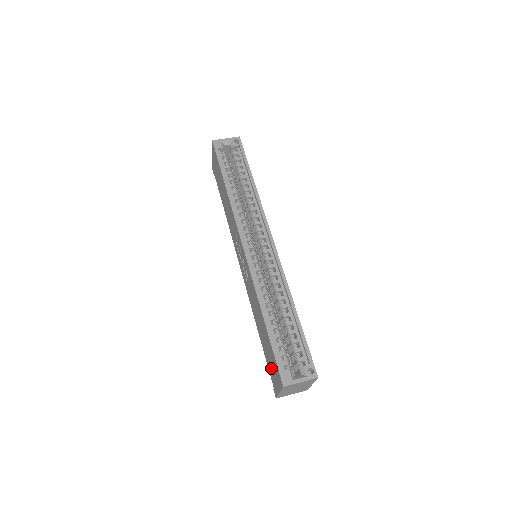
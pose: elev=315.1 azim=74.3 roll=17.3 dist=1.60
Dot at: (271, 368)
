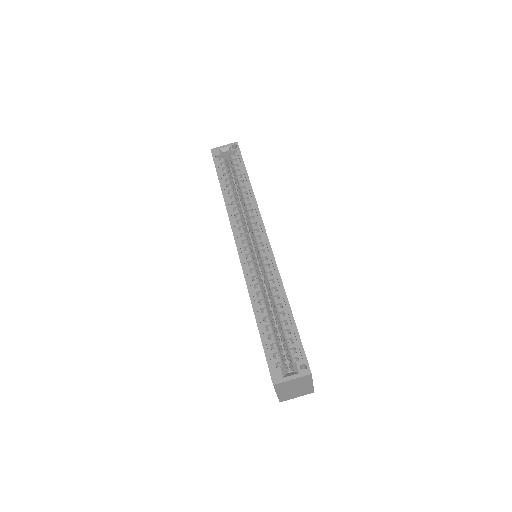
Dot at: occluded
